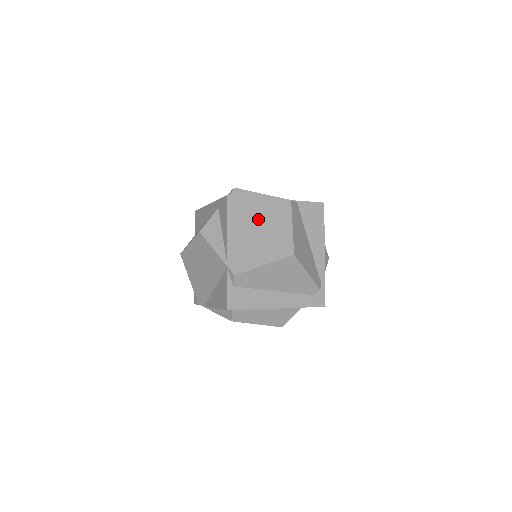
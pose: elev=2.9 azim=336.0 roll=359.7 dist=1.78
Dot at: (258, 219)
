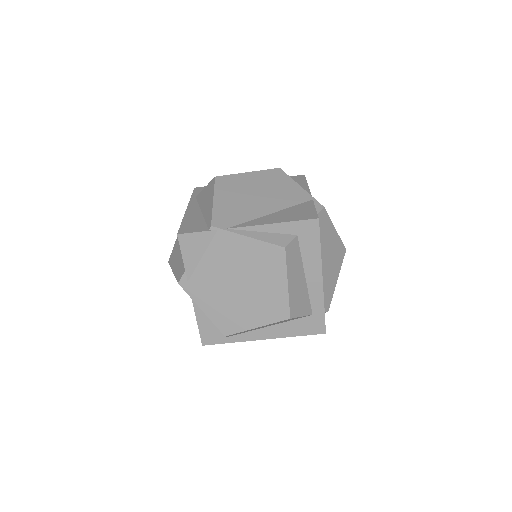
Dot at: occluded
